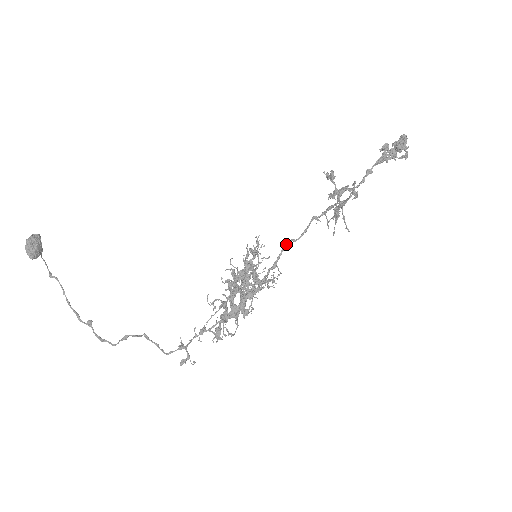
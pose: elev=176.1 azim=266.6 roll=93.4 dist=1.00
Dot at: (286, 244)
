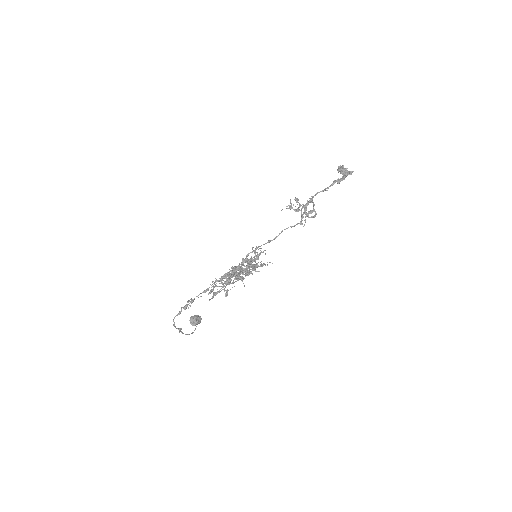
Dot at: occluded
